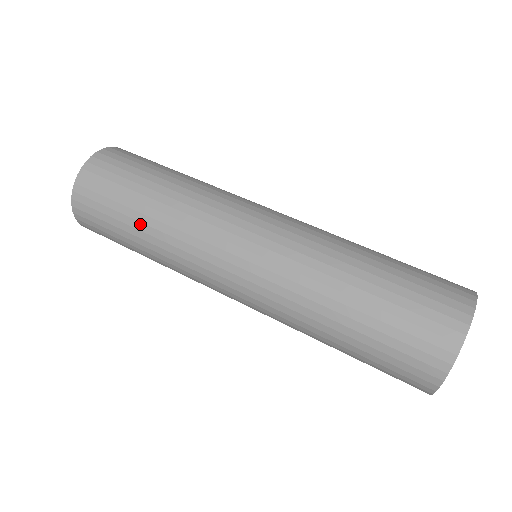
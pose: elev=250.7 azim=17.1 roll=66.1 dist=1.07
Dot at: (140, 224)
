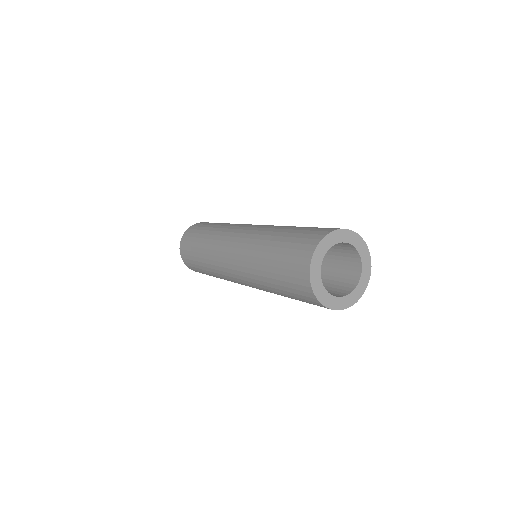
Dot at: (203, 267)
